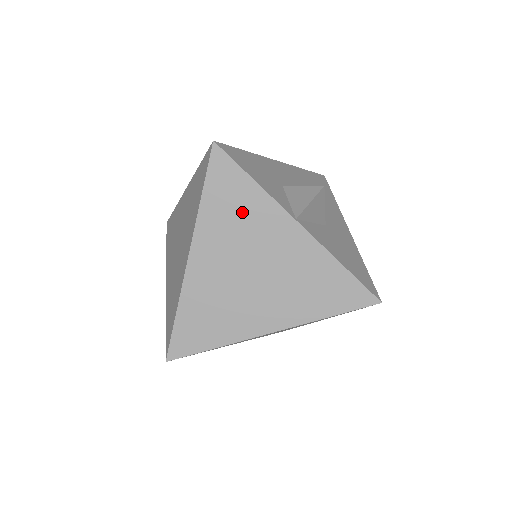
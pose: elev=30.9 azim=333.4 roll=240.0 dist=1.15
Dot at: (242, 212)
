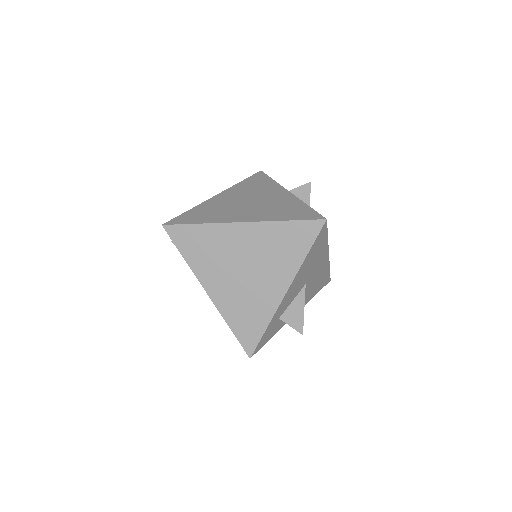
Dot at: (259, 186)
